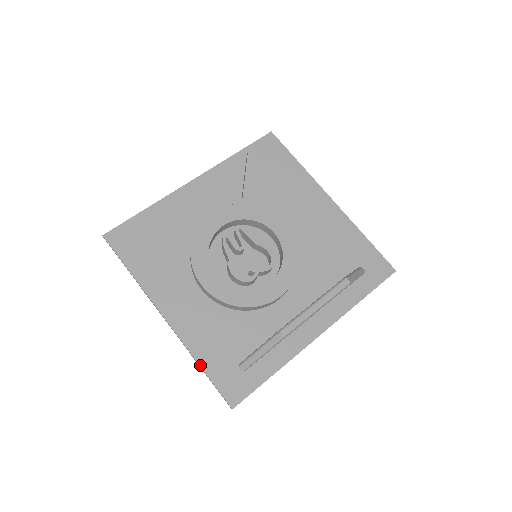
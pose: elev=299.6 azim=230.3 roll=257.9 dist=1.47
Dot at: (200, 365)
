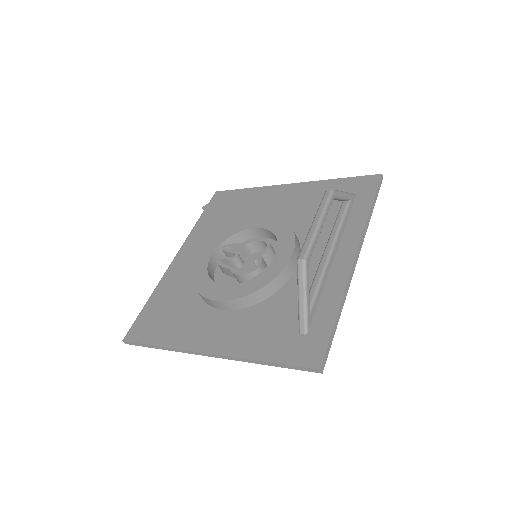
Dot at: (262, 361)
